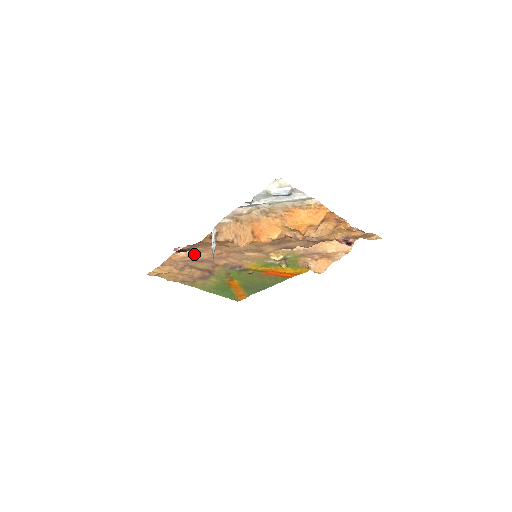
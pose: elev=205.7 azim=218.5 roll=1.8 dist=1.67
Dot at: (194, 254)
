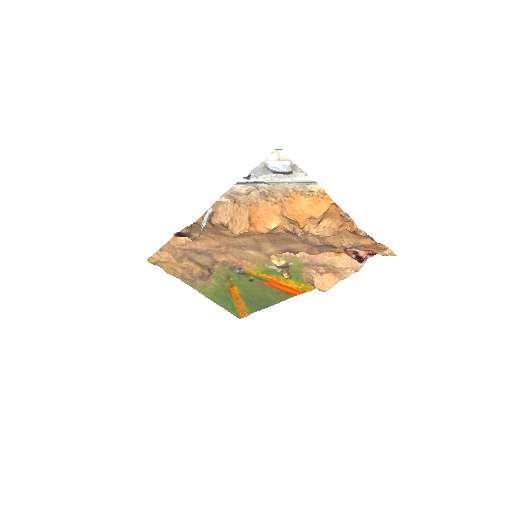
Dot at: (193, 242)
